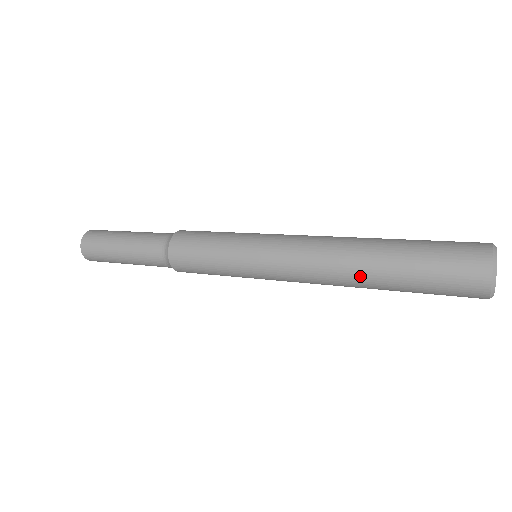
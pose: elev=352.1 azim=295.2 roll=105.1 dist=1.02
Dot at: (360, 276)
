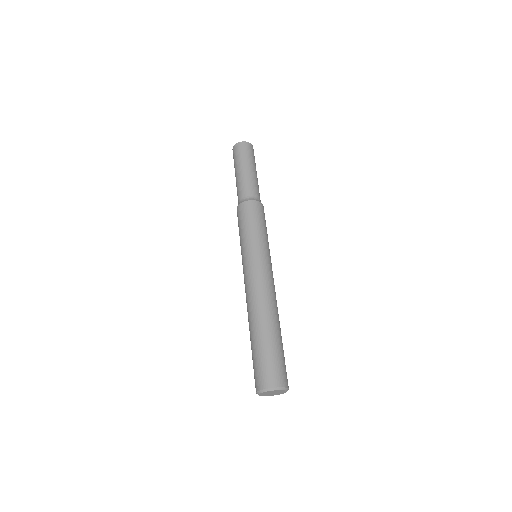
Dot at: (249, 323)
